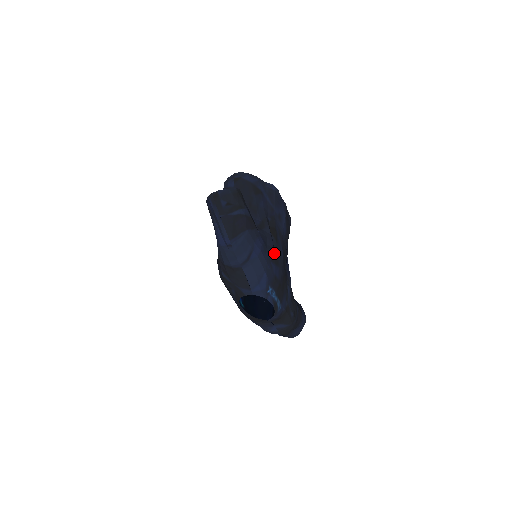
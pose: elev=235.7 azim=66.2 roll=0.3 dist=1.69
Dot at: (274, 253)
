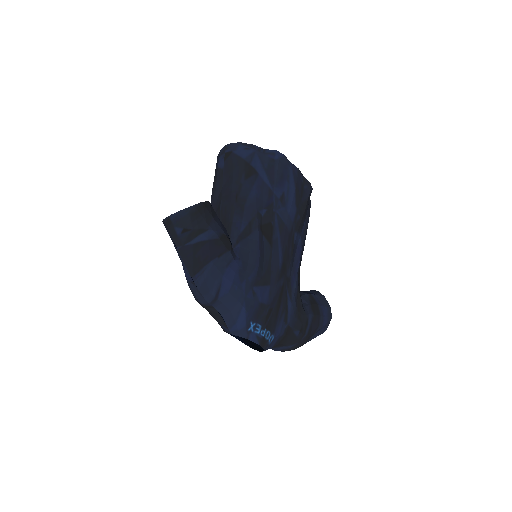
Dot at: (262, 268)
